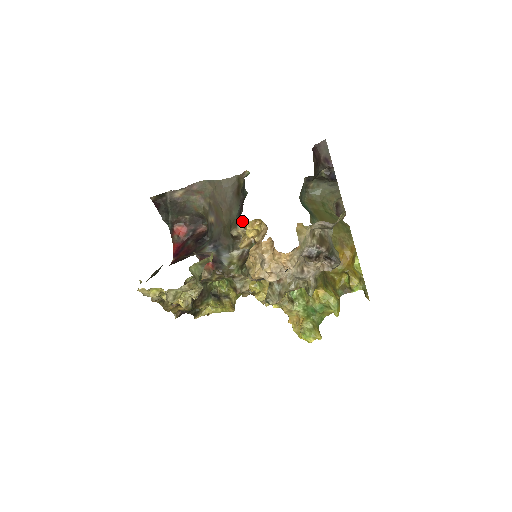
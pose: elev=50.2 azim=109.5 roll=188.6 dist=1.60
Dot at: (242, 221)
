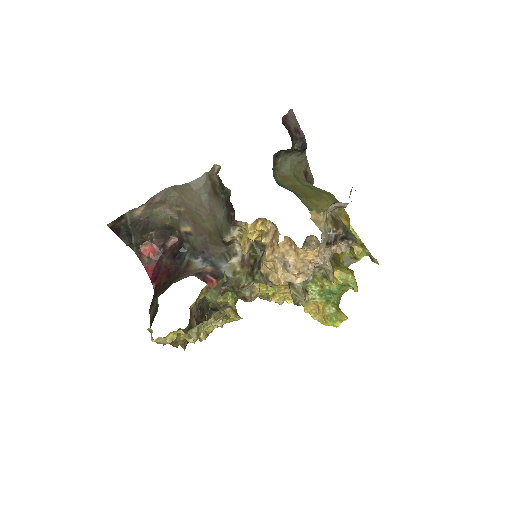
Dot at: (240, 225)
